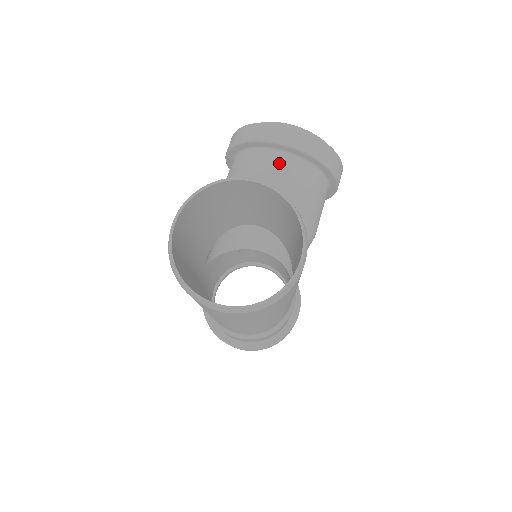
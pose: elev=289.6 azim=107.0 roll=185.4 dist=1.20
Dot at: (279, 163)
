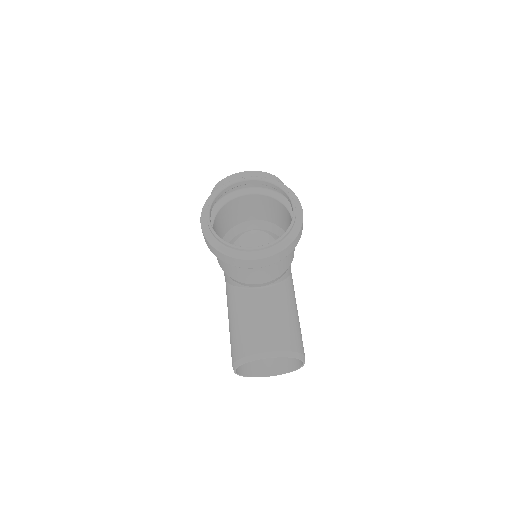
Dot at: (258, 268)
